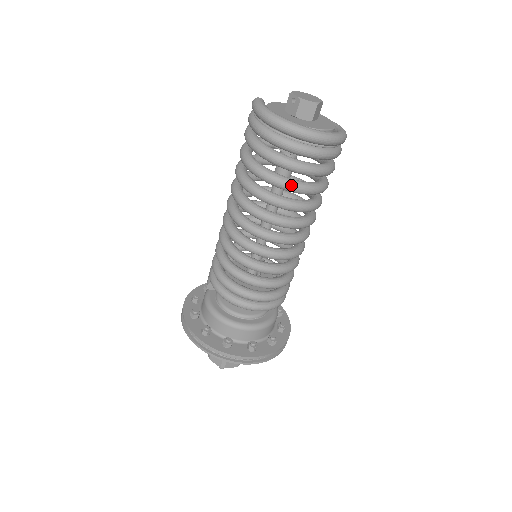
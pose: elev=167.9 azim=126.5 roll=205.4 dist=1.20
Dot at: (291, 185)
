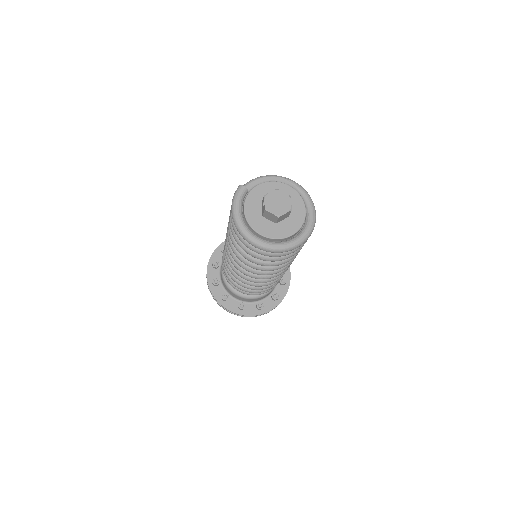
Dot at: (250, 259)
